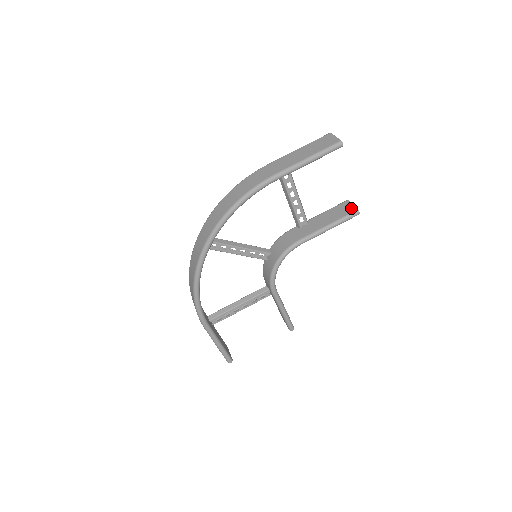
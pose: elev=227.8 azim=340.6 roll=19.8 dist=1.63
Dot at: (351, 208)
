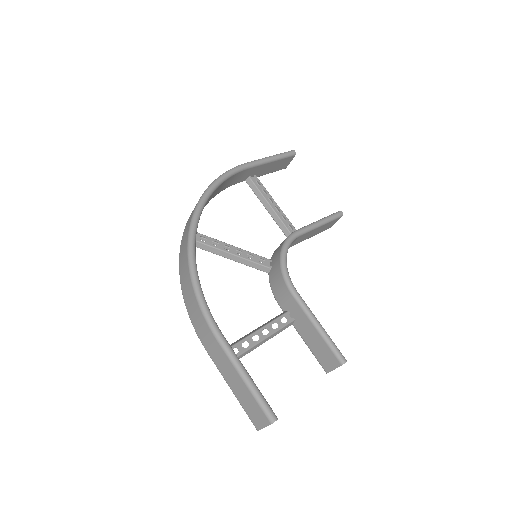
Dot at: occluded
